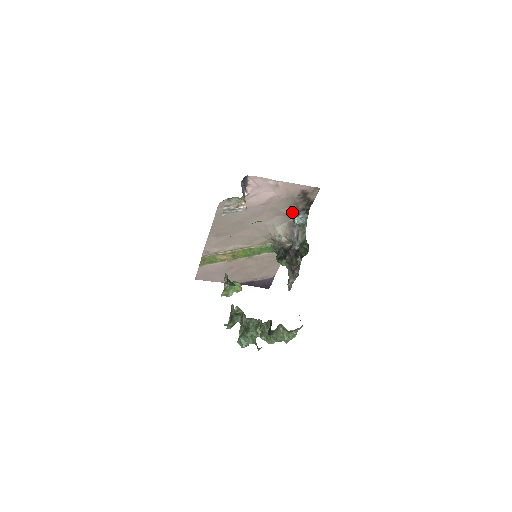
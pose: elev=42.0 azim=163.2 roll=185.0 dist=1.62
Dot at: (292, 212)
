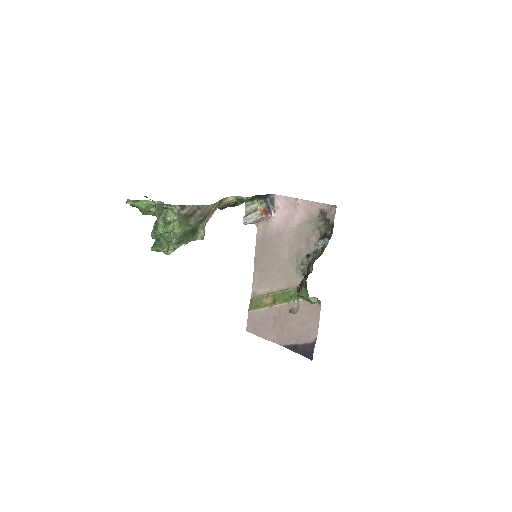
Dot at: (317, 239)
